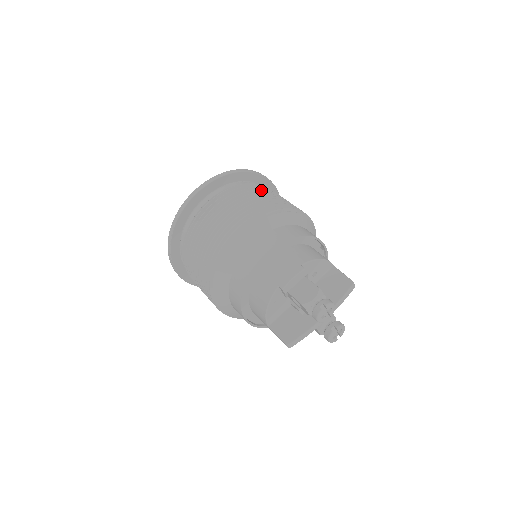
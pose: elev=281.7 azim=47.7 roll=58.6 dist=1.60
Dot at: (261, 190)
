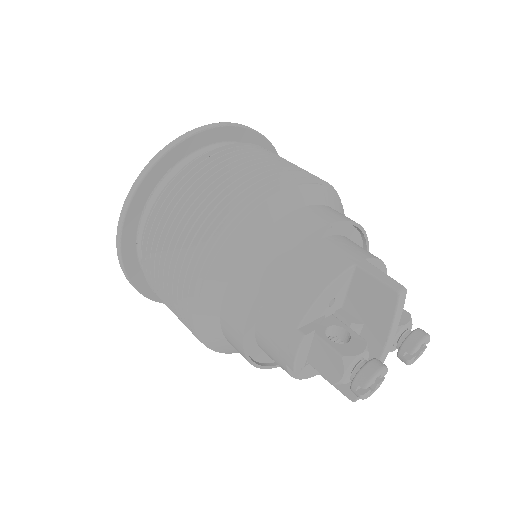
Dot at: (185, 195)
